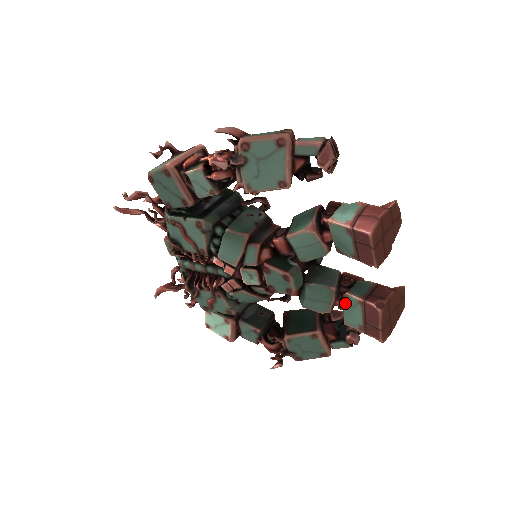
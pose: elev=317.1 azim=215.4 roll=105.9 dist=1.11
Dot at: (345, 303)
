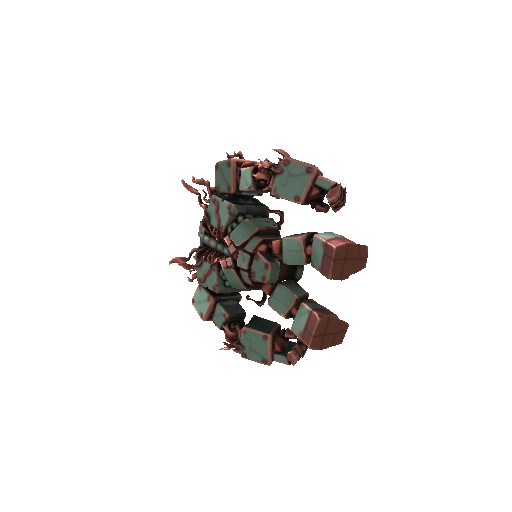
Dot at: (299, 311)
